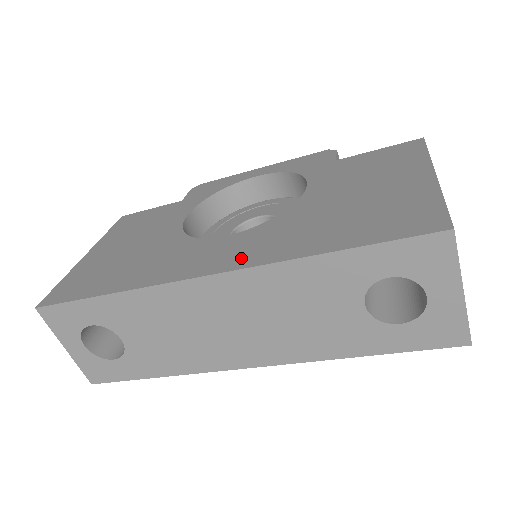
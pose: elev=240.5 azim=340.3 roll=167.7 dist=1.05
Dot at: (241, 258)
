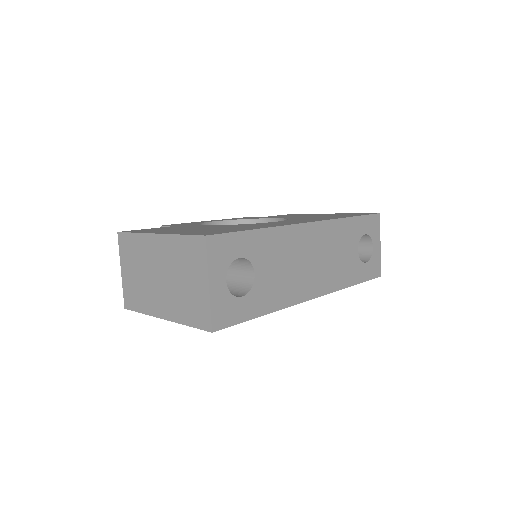
Dot at: (314, 220)
